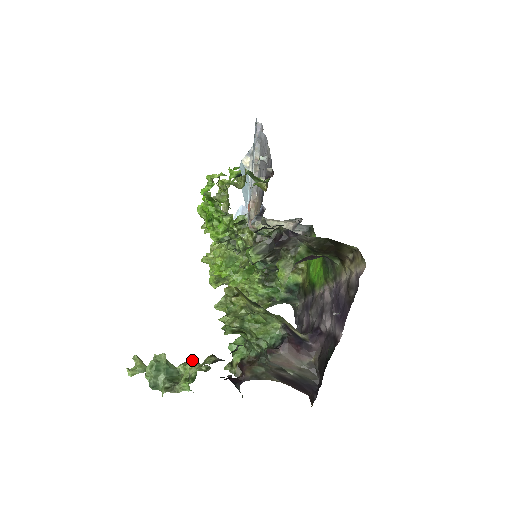
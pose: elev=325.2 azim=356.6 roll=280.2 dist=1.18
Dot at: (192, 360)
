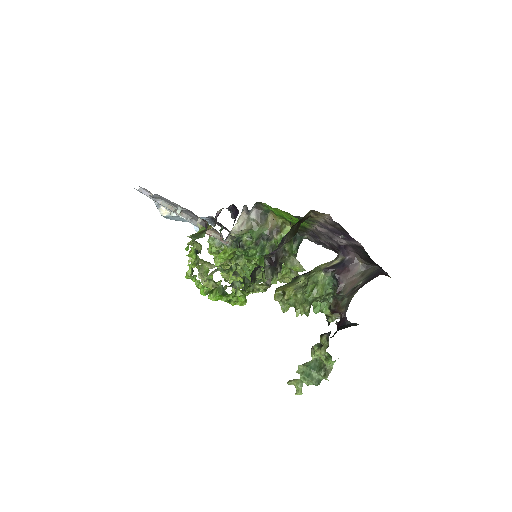
Dot at: (313, 348)
